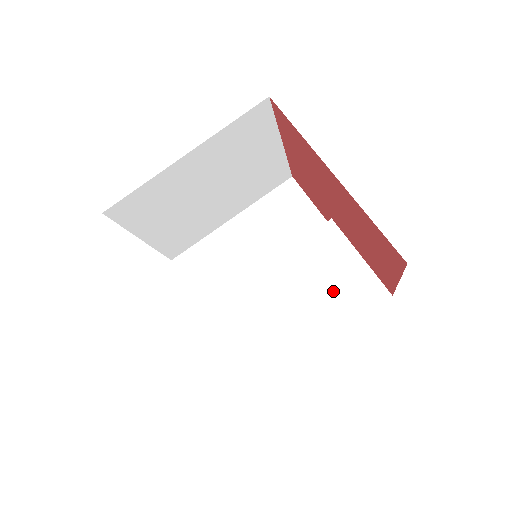
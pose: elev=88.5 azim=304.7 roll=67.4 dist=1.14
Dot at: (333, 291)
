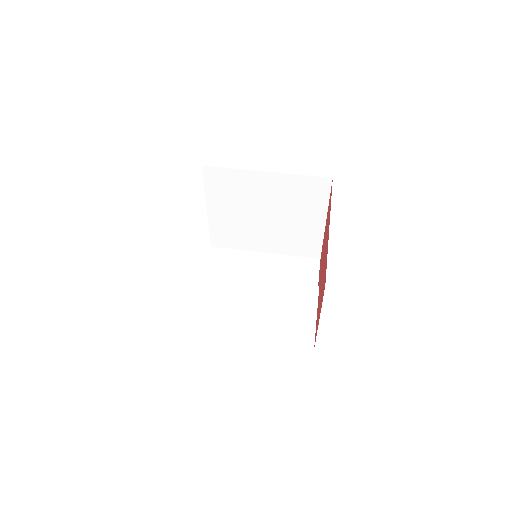
Dot at: (282, 320)
